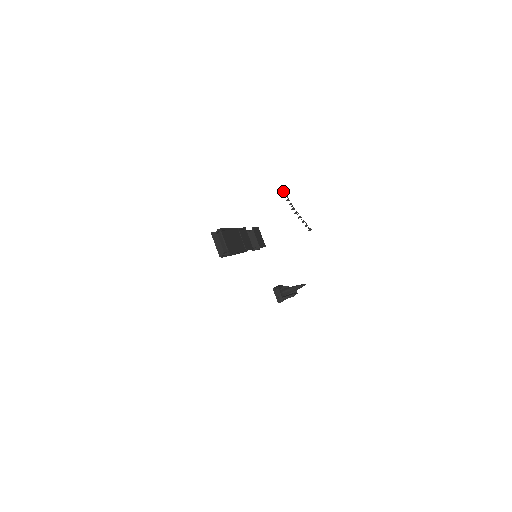
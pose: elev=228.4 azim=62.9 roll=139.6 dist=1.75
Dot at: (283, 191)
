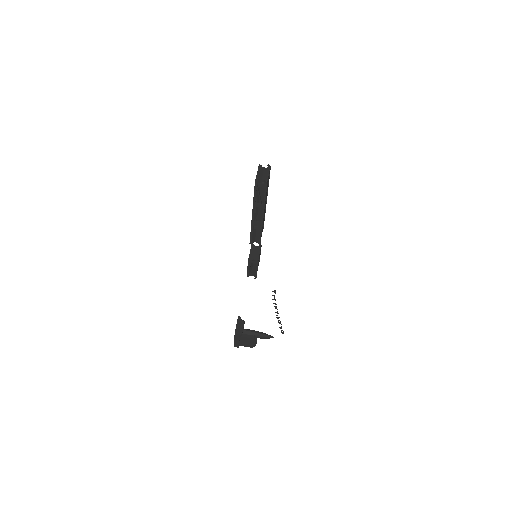
Dot at: (274, 291)
